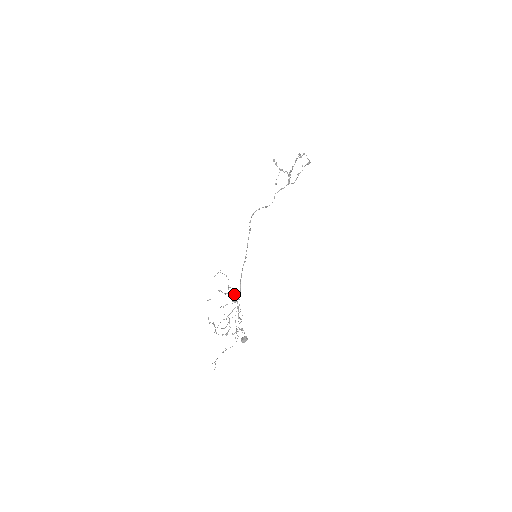
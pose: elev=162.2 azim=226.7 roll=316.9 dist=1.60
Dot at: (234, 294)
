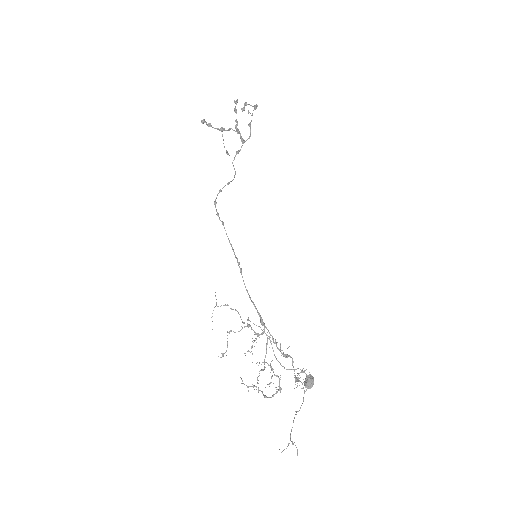
Dot at: (258, 326)
